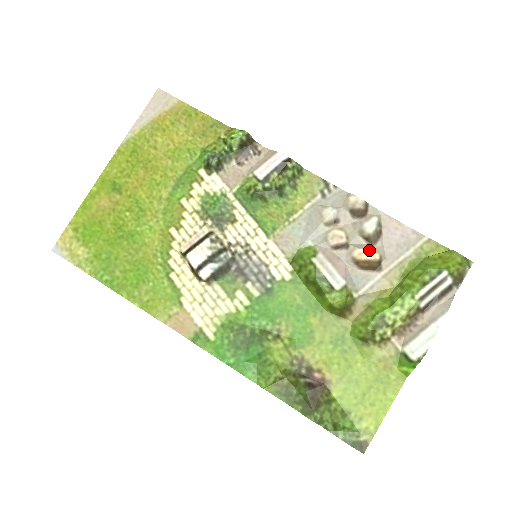
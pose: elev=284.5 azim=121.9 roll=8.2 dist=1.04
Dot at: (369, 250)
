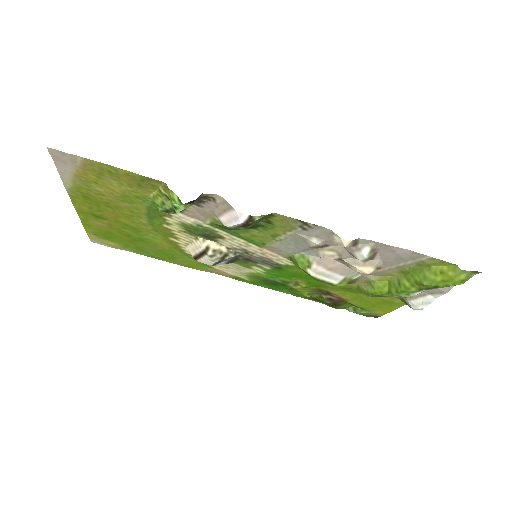
Dot at: (363, 267)
